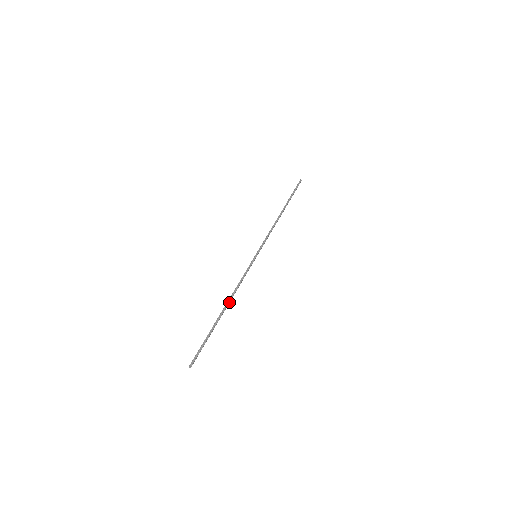
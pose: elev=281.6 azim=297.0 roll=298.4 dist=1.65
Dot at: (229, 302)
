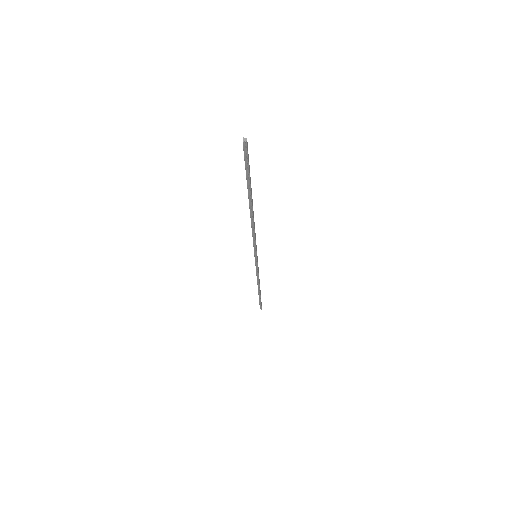
Dot at: (253, 215)
